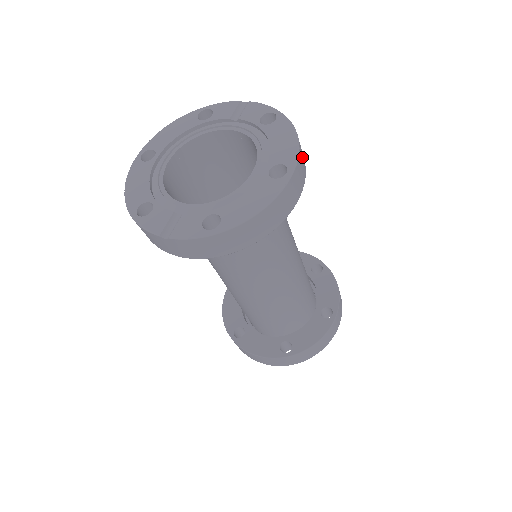
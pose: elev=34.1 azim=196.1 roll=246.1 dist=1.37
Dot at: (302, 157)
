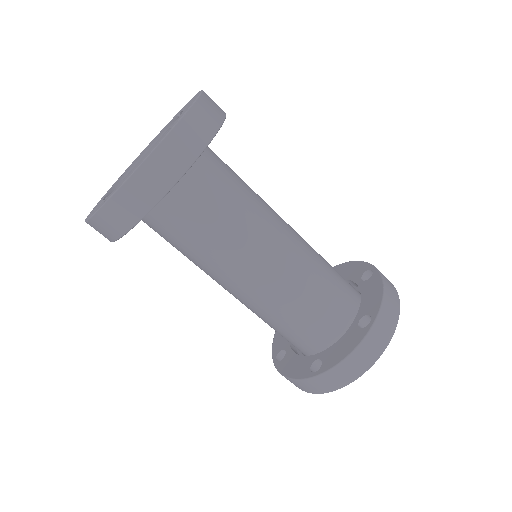
Dot at: (203, 119)
